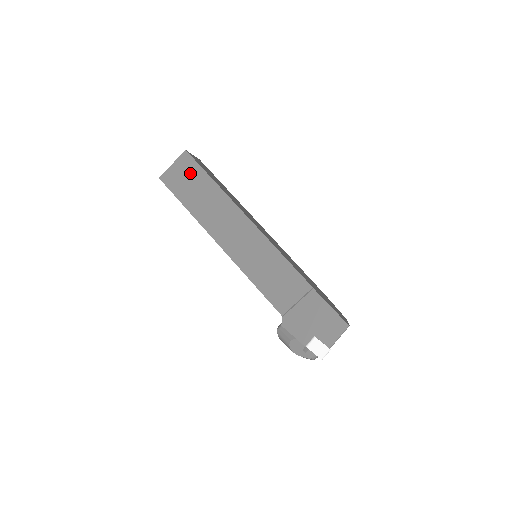
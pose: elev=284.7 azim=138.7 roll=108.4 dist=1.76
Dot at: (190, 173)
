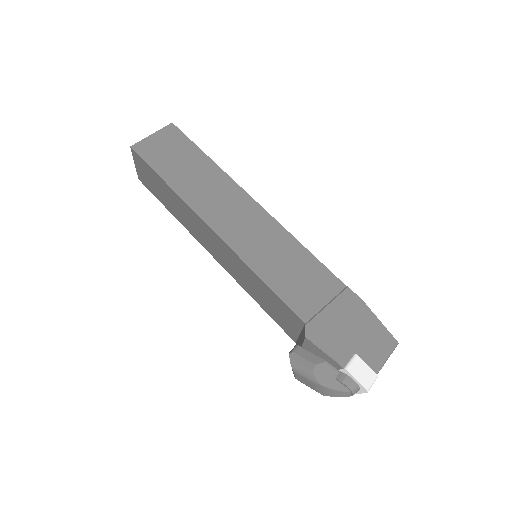
Dot at: (176, 146)
